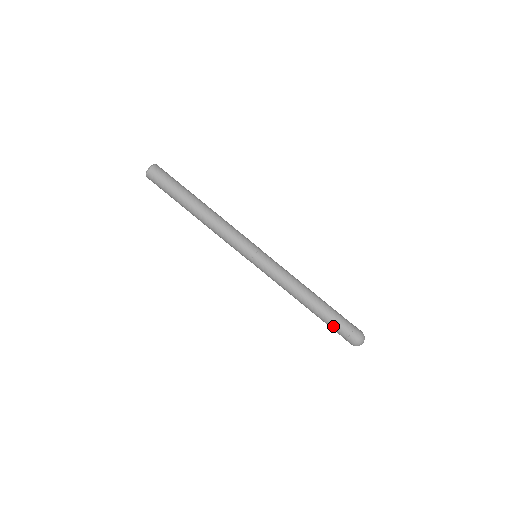
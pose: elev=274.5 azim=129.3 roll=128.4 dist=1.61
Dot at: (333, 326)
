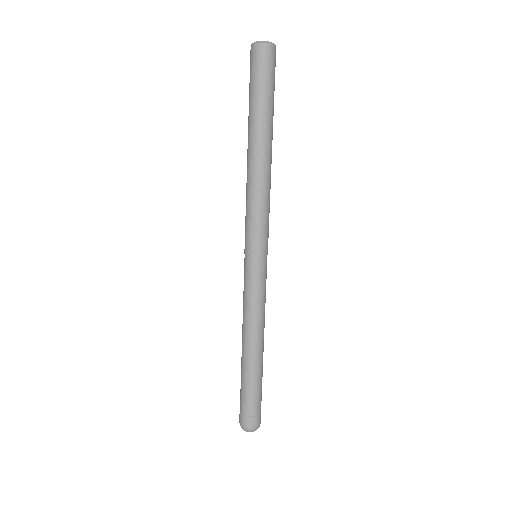
Dot at: (241, 389)
